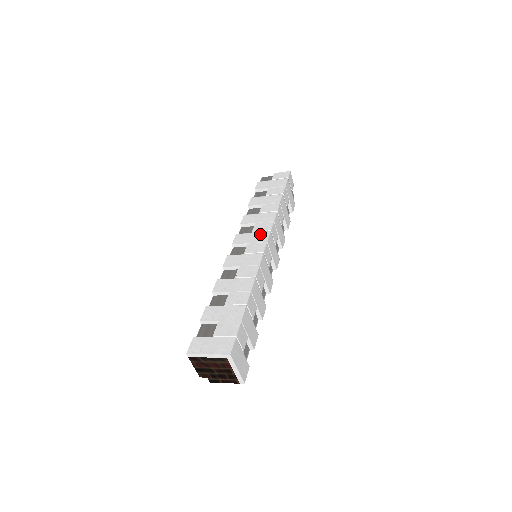
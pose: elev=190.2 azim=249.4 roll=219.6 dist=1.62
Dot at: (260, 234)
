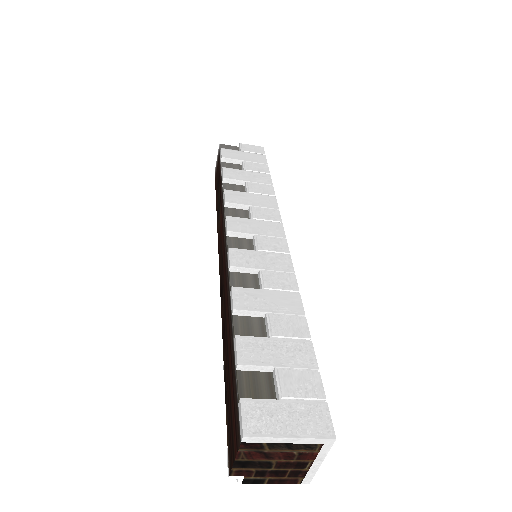
Dot at: (268, 224)
